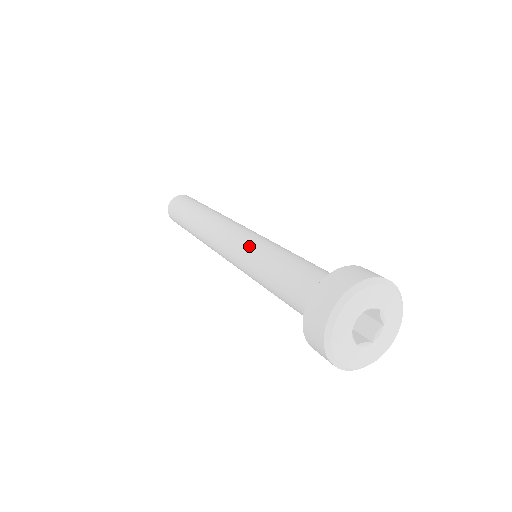
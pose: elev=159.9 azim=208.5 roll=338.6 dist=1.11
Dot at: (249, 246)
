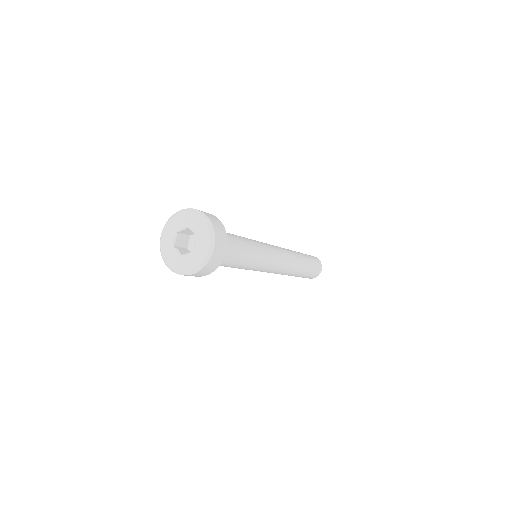
Dot at: occluded
